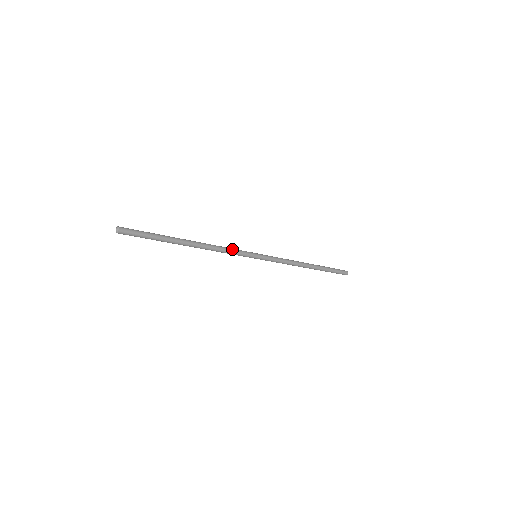
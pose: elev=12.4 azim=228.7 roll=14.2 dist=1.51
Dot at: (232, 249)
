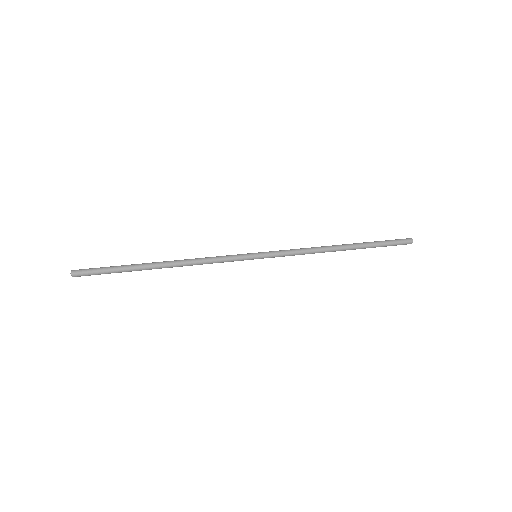
Dot at: (218, 259)
